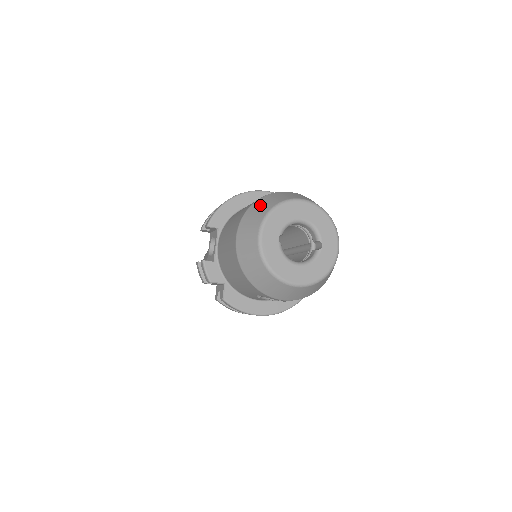
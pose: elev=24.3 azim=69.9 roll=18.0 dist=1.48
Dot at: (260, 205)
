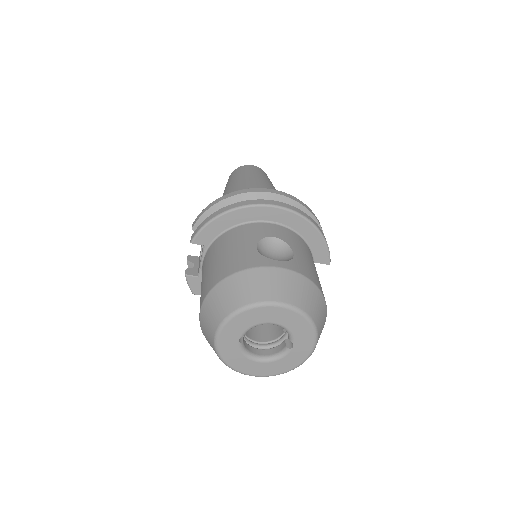
Dot at: (227, 292)
